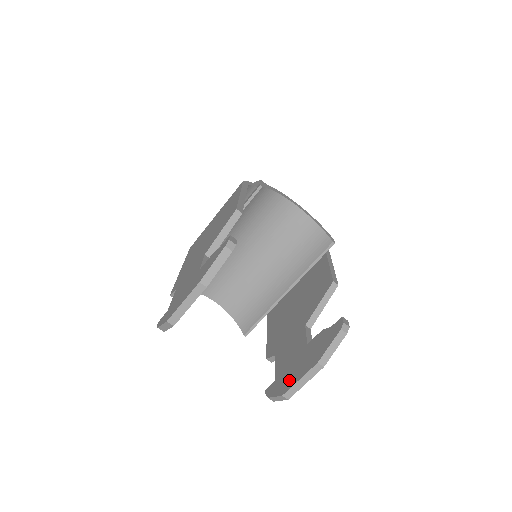
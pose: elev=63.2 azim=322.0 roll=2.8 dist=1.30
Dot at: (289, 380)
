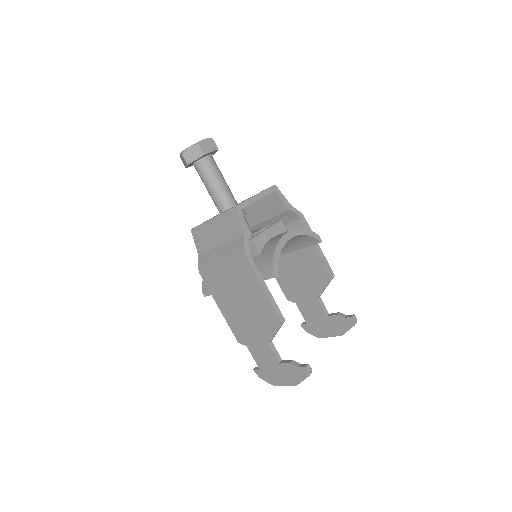
Dot at: (321, 332)
